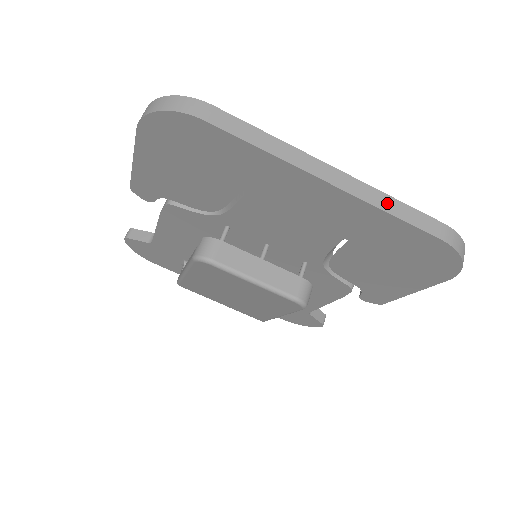
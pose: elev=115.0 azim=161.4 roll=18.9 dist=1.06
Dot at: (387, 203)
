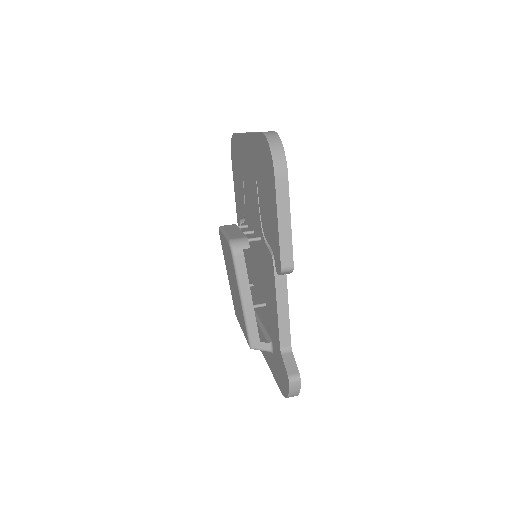
Dot at: occluded
